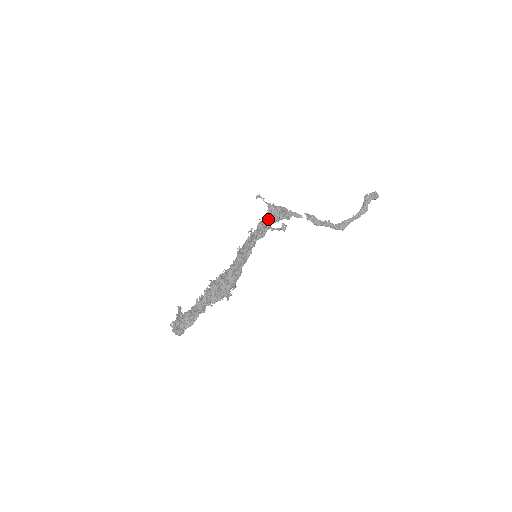
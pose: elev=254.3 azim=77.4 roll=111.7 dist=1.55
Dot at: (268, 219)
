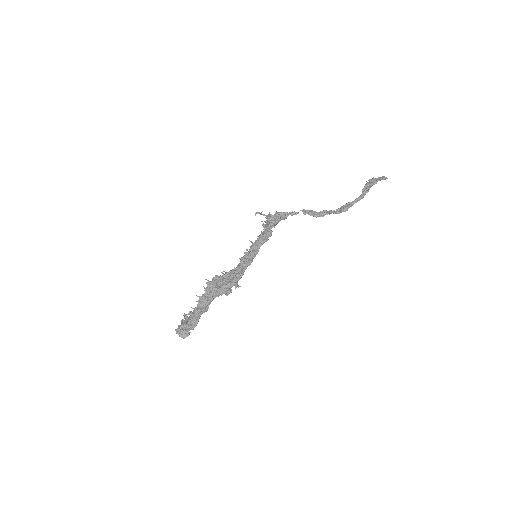
Dot at: (267, 227)
